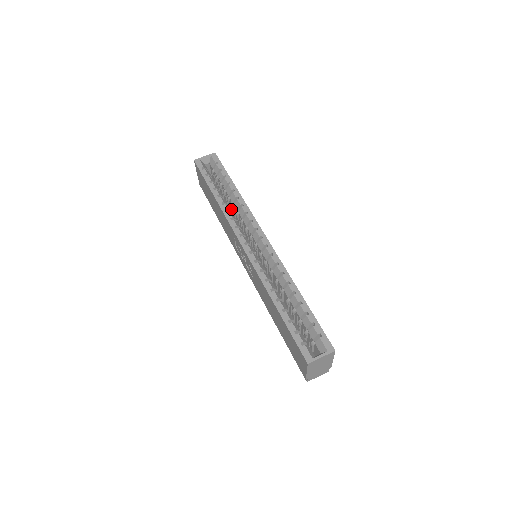
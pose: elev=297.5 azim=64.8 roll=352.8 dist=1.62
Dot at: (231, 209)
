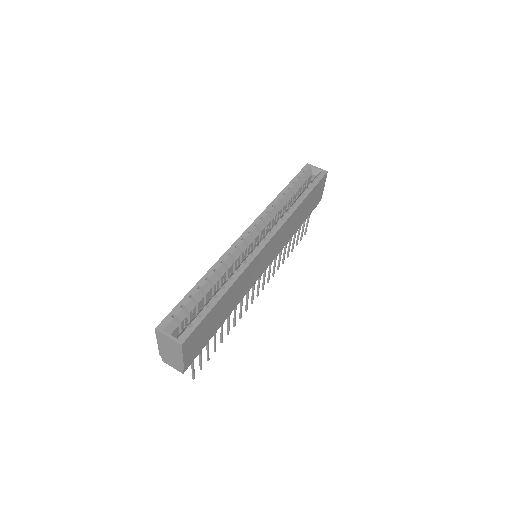
Dot at: occluded
